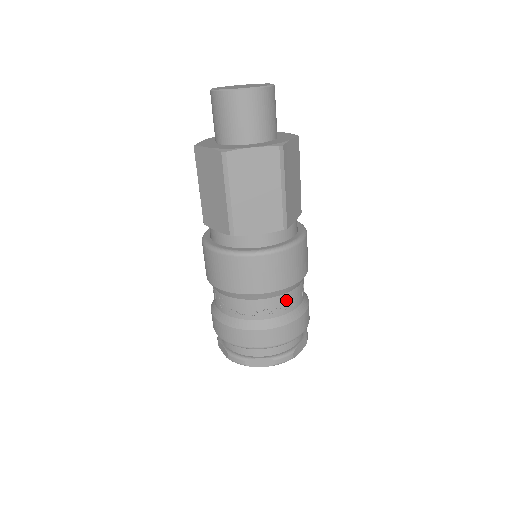
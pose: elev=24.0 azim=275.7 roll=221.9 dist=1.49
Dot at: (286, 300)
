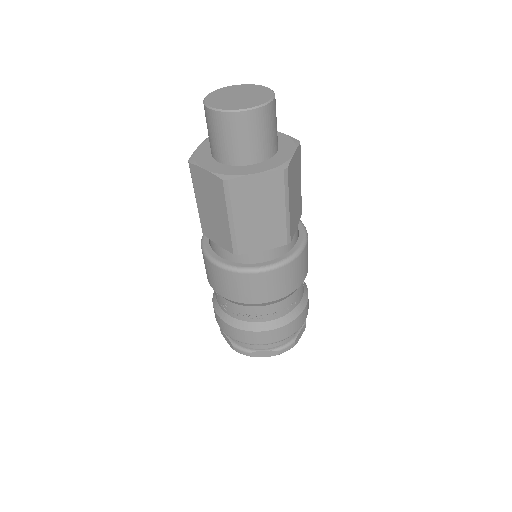
Dot at: (289, 302)
